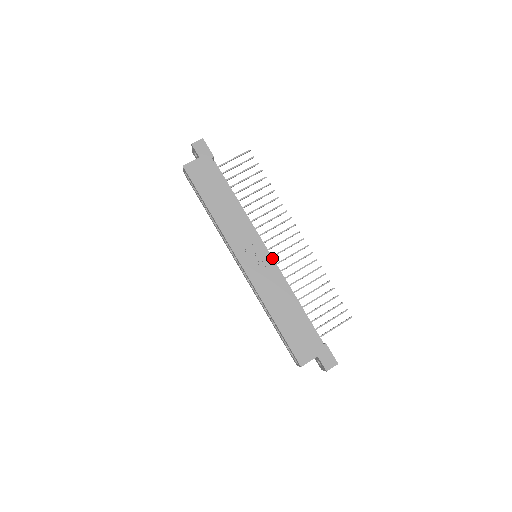
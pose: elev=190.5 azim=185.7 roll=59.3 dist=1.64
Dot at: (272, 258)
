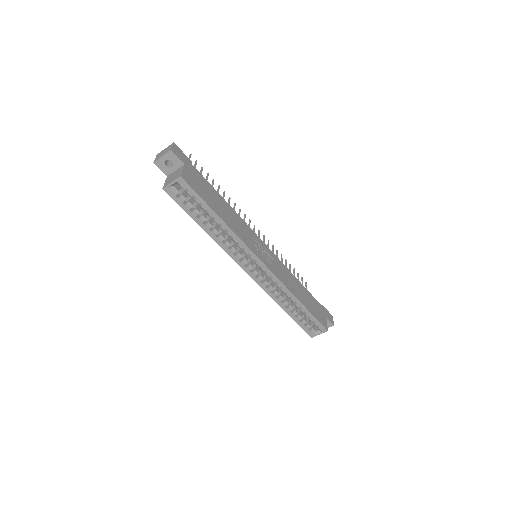
Dot at: occluded
